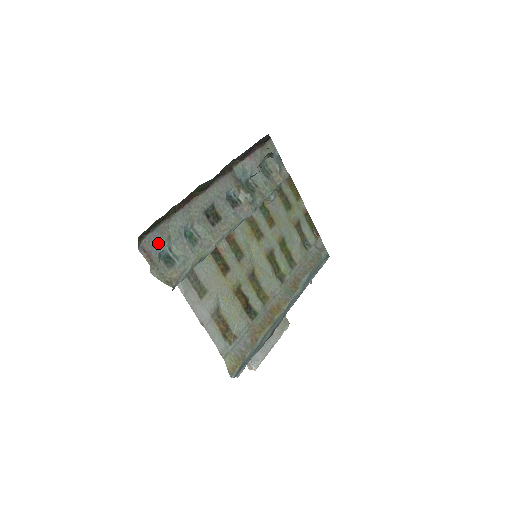
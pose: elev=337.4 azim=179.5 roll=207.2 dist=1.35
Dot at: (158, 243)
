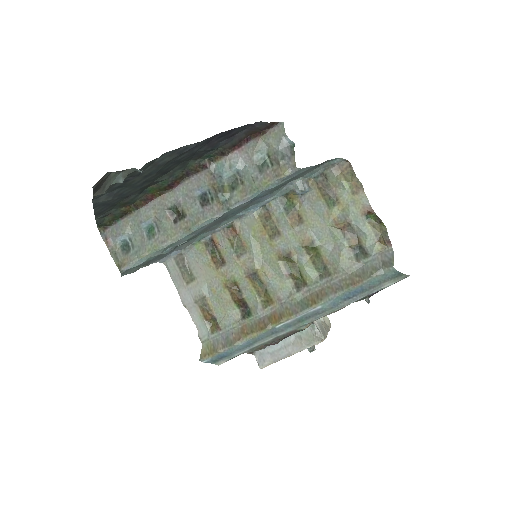
Dot at: (118, 233)
